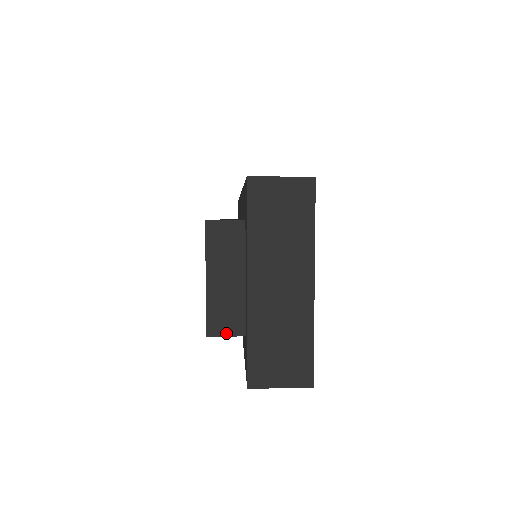
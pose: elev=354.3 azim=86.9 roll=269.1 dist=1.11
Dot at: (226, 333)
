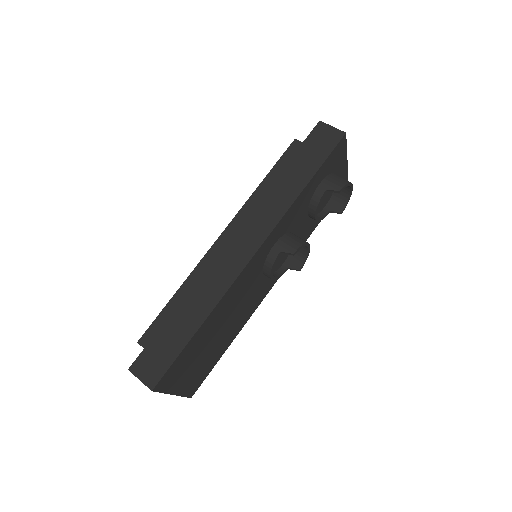
Dot at: occluded
